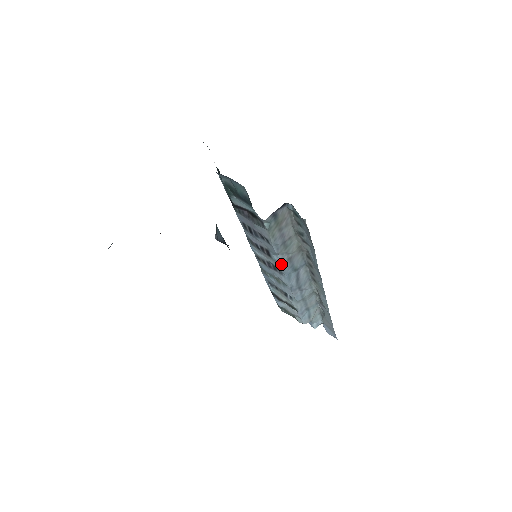
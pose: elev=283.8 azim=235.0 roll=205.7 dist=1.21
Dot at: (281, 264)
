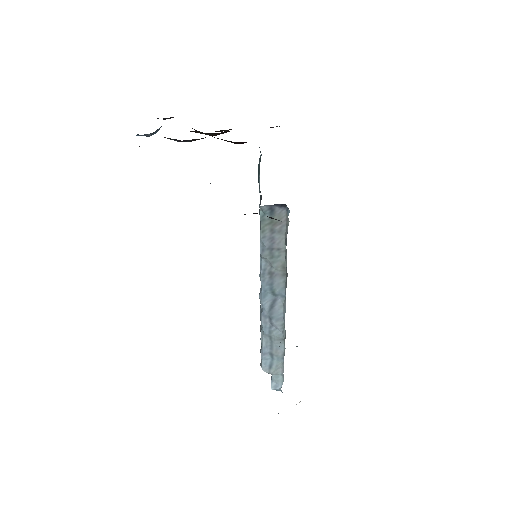
Dot at: (262, 272)
